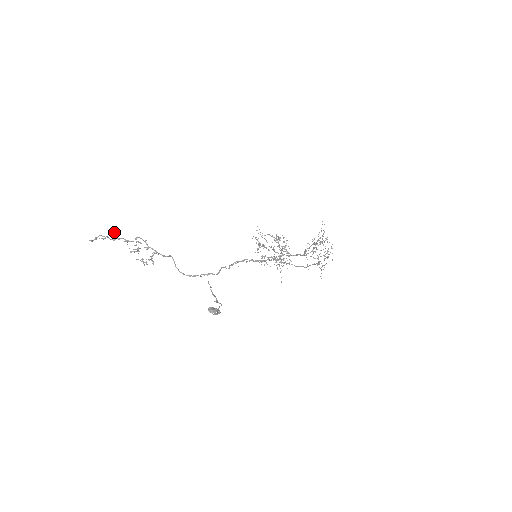
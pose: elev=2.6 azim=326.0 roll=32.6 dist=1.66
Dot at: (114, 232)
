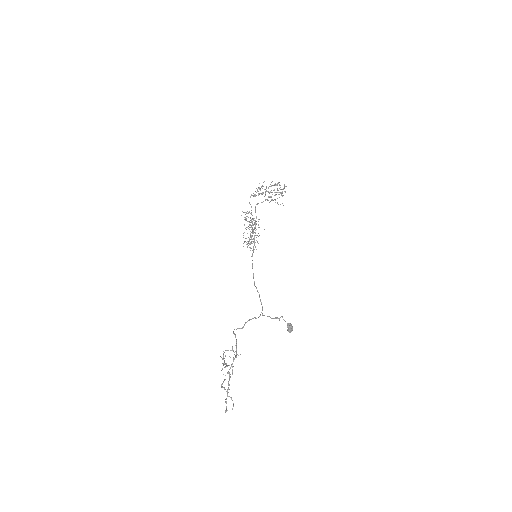
Dot at: occluded
